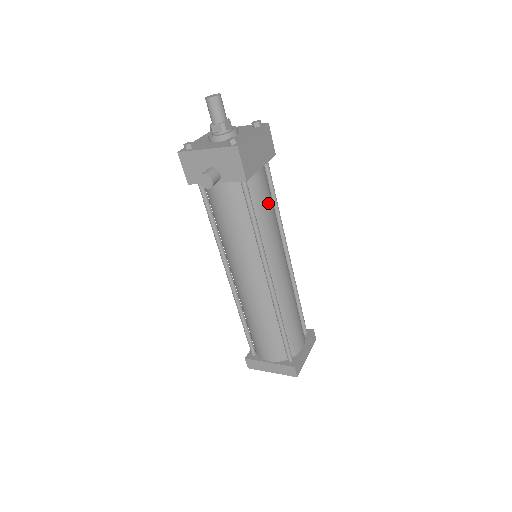
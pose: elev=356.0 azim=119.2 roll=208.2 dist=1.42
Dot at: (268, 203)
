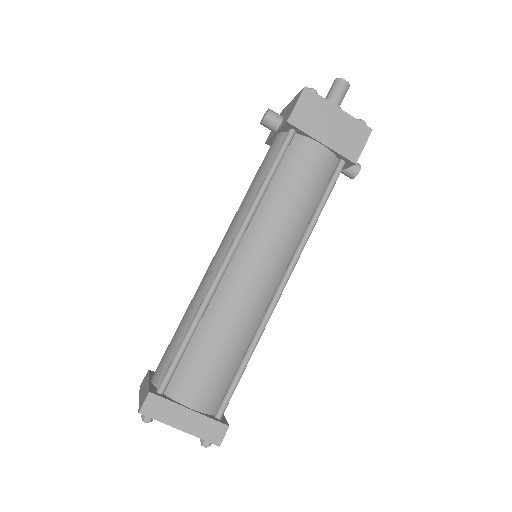
Dot at: (300, 184)
